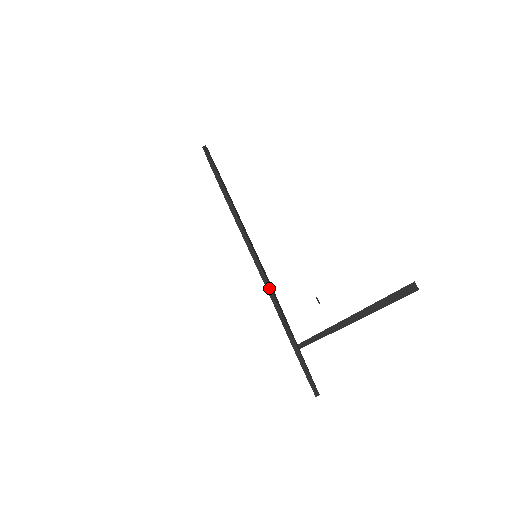
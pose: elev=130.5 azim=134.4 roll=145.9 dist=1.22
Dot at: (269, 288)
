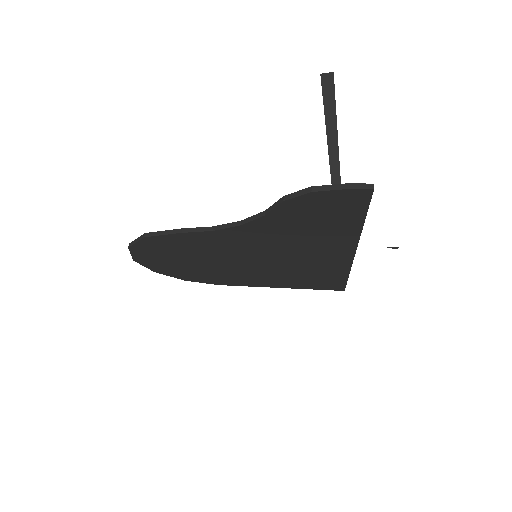
Dot at: (246, 220)
